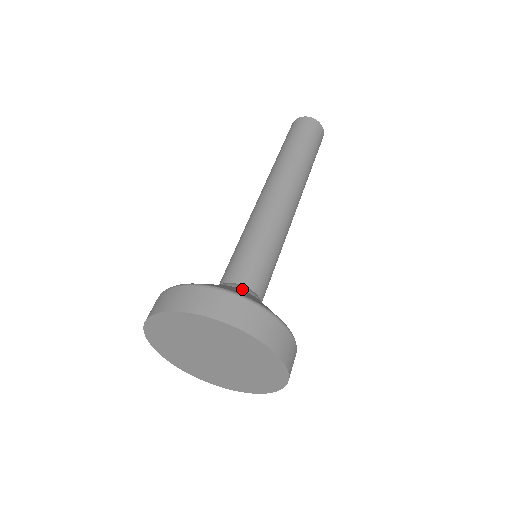
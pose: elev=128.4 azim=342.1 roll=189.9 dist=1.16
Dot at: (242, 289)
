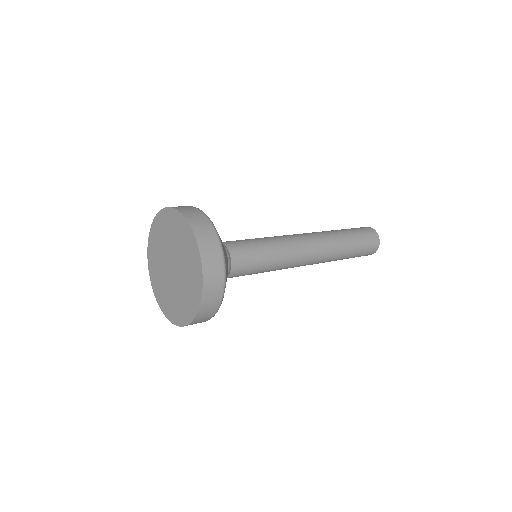
Dot at: occluded
